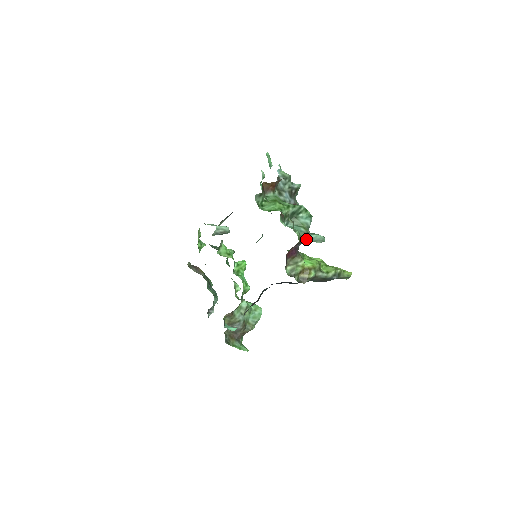
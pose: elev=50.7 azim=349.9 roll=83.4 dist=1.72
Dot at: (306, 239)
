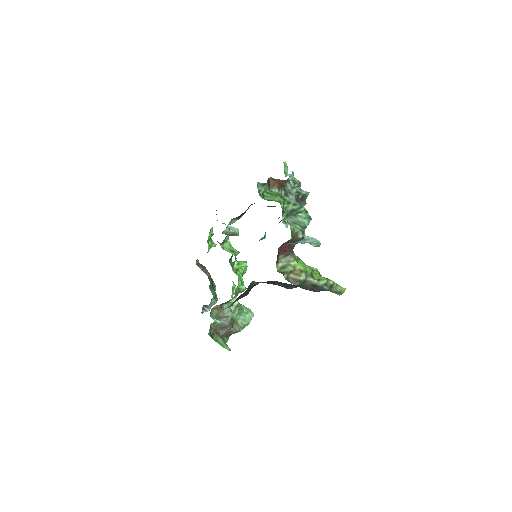
Dot at: (300, 236)
